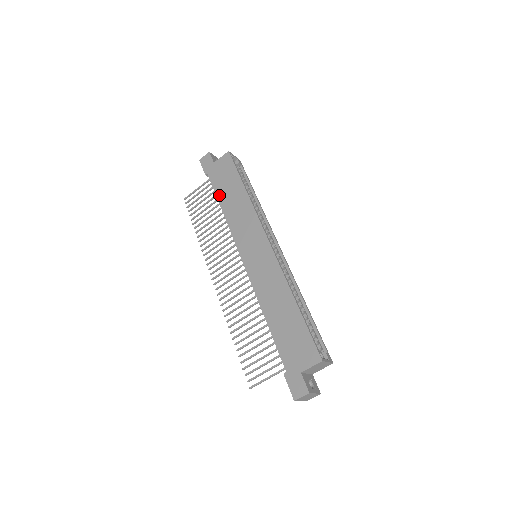
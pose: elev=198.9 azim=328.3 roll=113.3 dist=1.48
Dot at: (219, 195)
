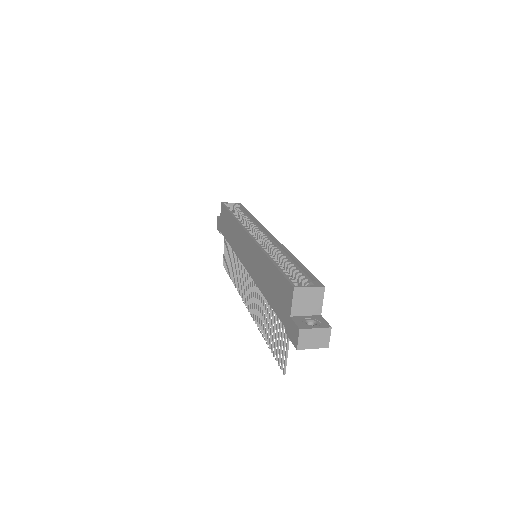
Dot at: (227, 238)
